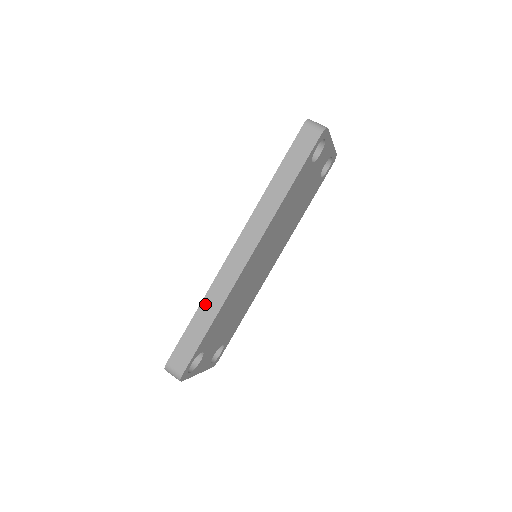
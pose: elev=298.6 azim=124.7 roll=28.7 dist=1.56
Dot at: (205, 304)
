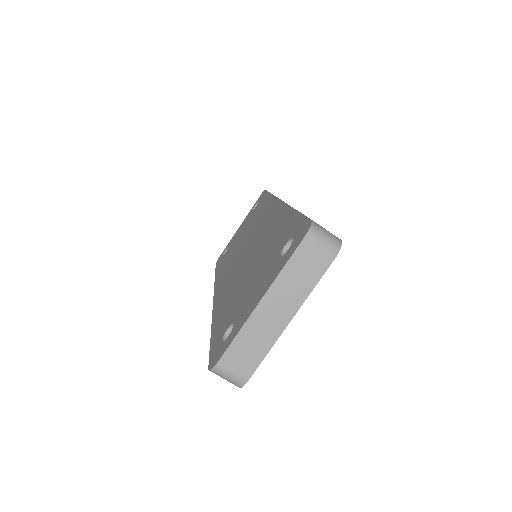
Dot at: occluded
